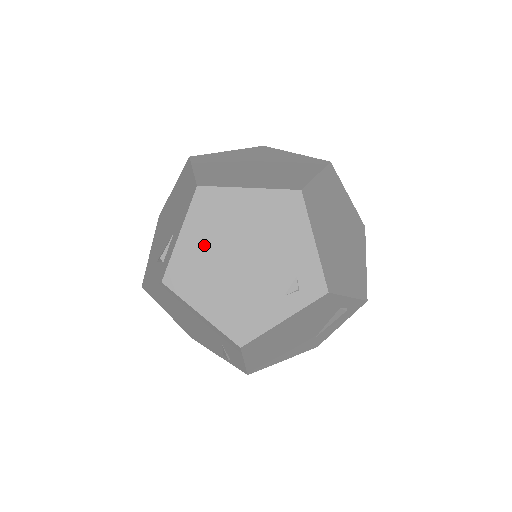
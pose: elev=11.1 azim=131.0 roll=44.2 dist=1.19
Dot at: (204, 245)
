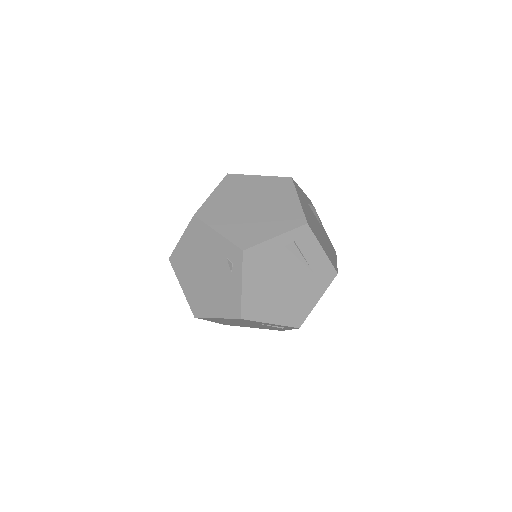
Dot at: (191, 283)
